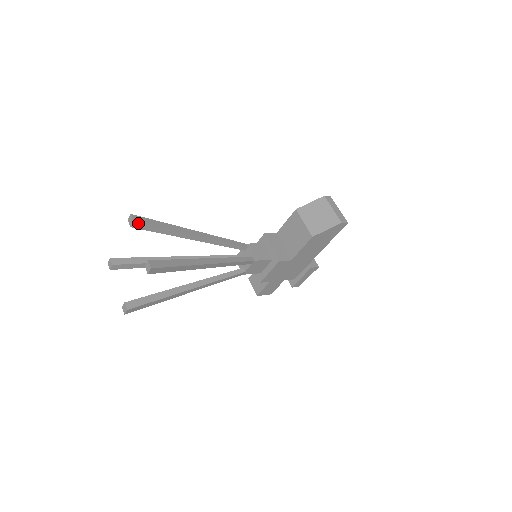
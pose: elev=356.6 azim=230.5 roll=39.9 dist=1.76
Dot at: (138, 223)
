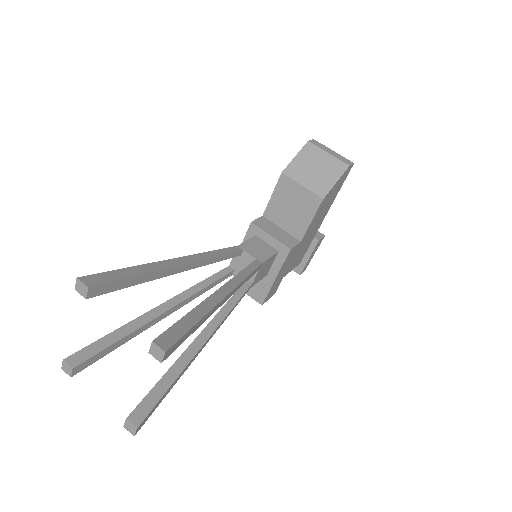
Dot at: (96, 287)
